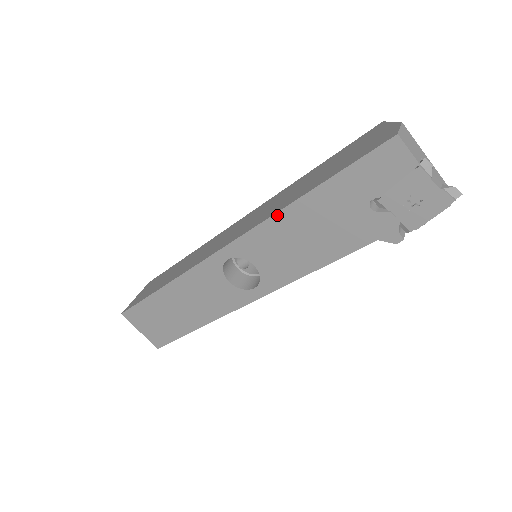
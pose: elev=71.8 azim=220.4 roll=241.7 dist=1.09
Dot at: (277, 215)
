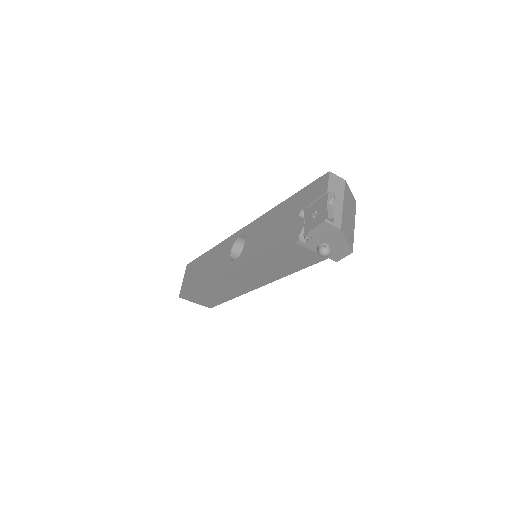
Dot at: (270, 211)
